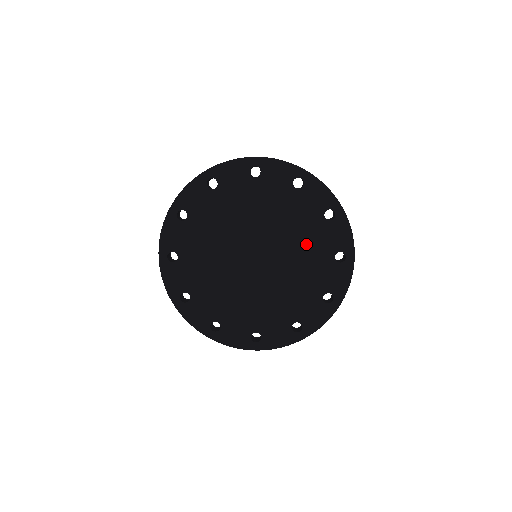
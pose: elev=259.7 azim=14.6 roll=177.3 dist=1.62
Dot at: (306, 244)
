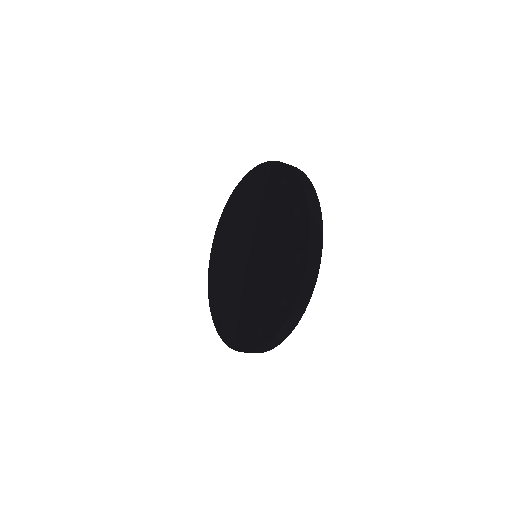
Dot at: (275, 218)
